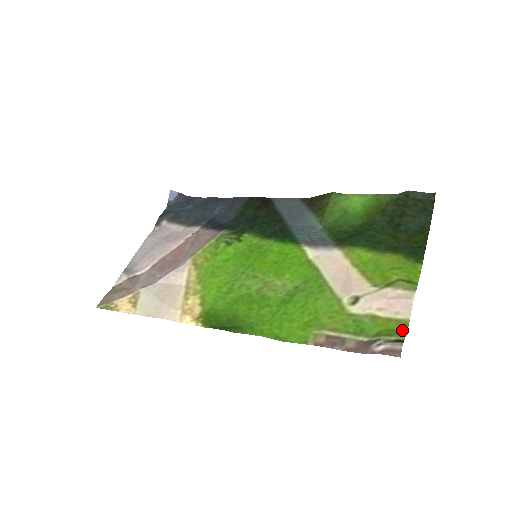
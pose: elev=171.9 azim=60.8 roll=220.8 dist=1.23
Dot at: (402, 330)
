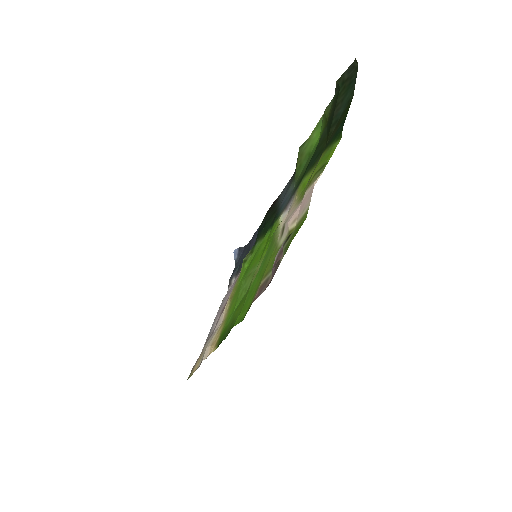
Dot at: (300, 225)
